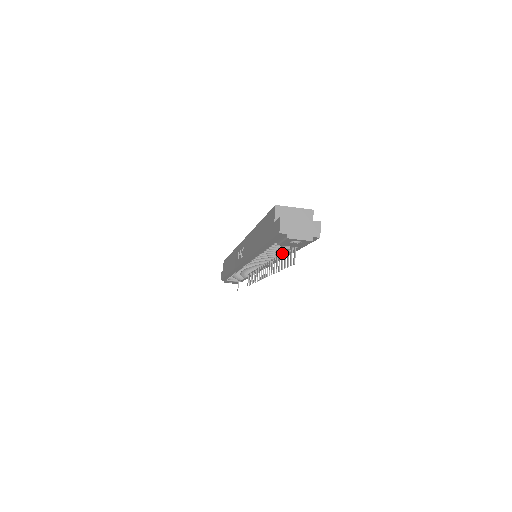
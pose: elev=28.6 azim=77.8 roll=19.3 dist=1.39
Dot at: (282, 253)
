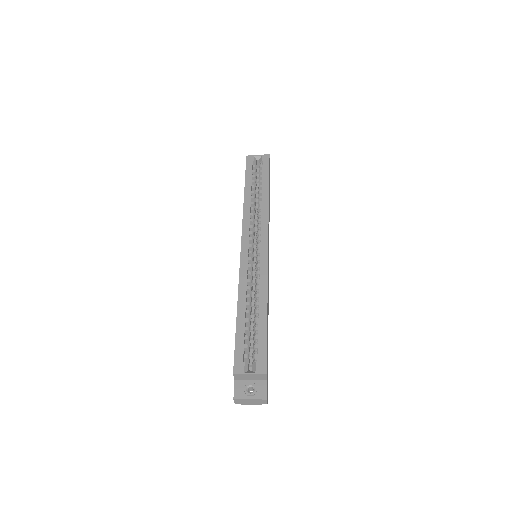
Dot at: occluded
